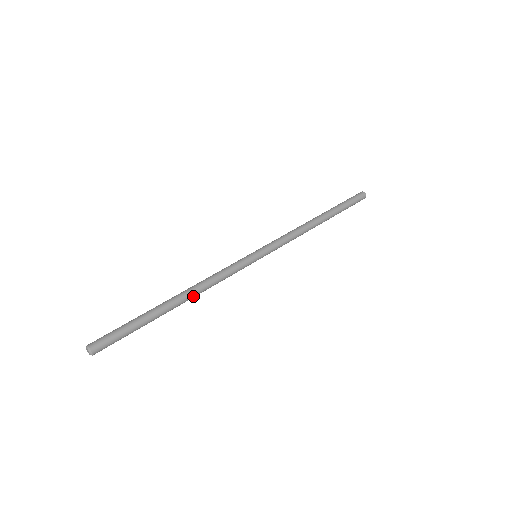
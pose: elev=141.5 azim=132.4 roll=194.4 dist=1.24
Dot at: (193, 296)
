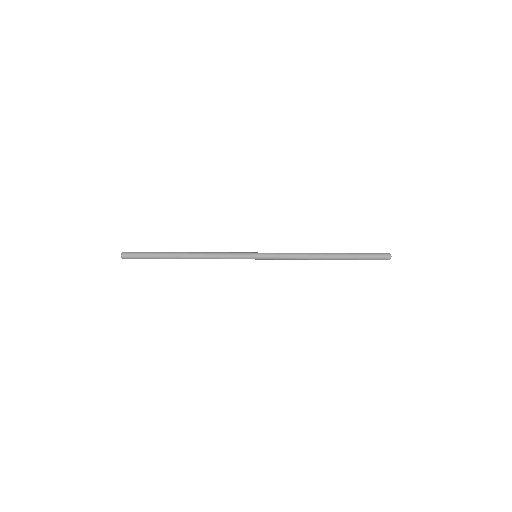
Dot at: (195, 258)
